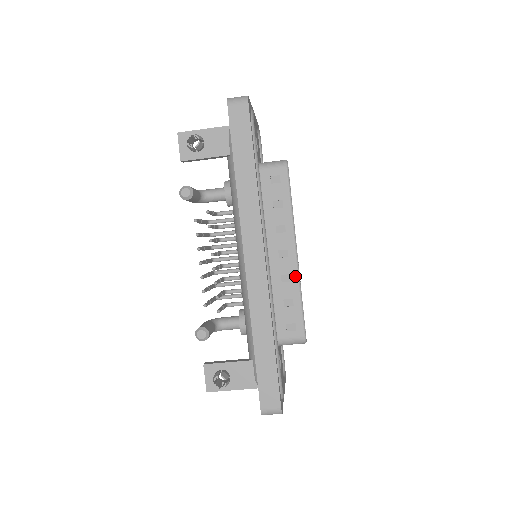
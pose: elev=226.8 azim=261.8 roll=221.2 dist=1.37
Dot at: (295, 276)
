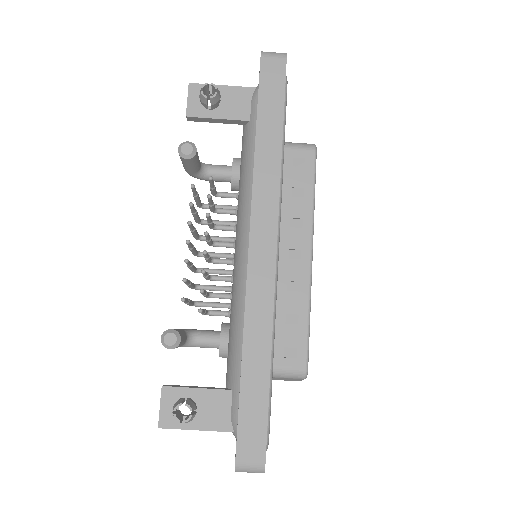
Dot at: (306, 285)
